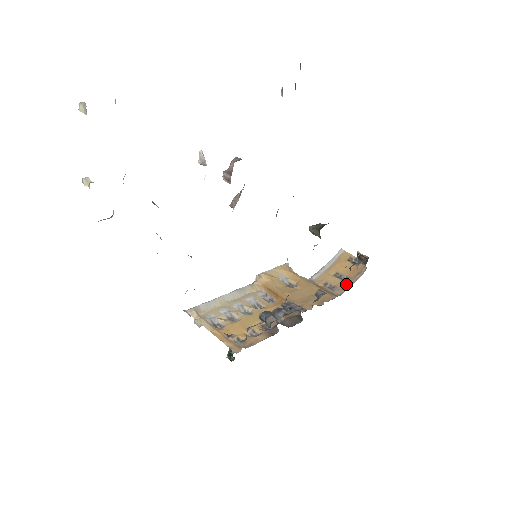
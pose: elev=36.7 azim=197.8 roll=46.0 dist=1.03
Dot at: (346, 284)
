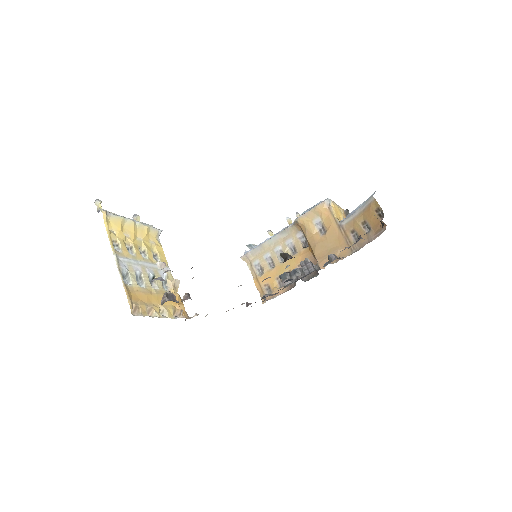
Dot at: (367, 238)
